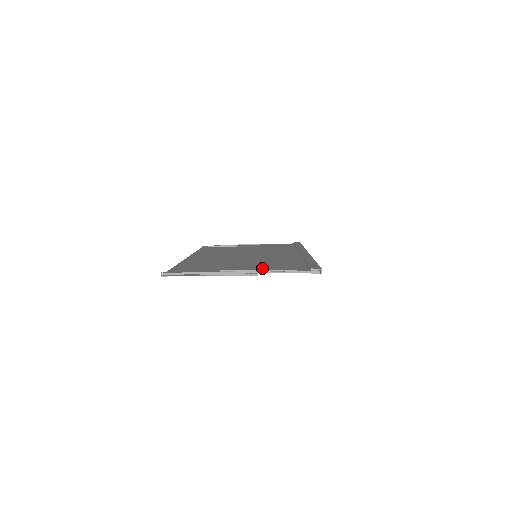
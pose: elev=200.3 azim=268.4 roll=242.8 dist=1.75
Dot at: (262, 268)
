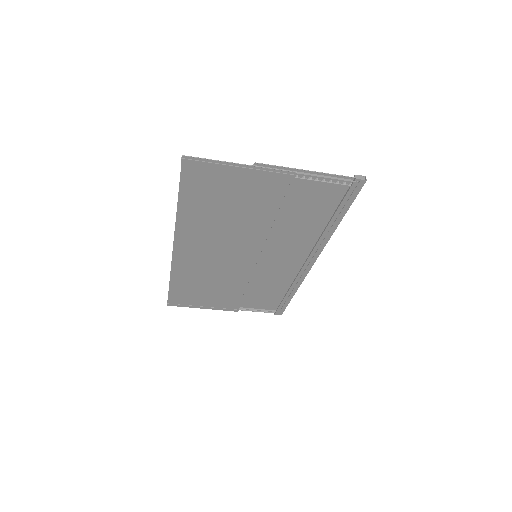
Dot at: (296, 182)
